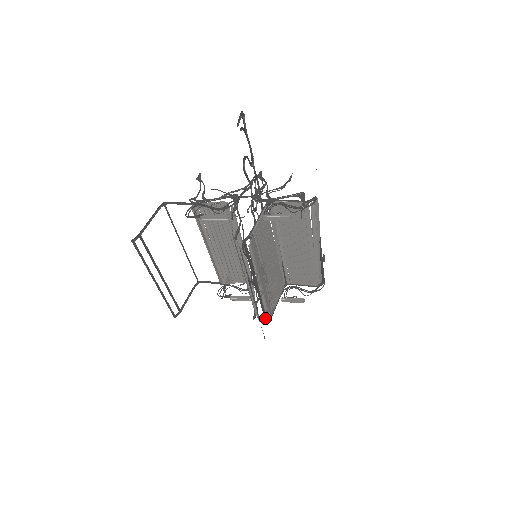
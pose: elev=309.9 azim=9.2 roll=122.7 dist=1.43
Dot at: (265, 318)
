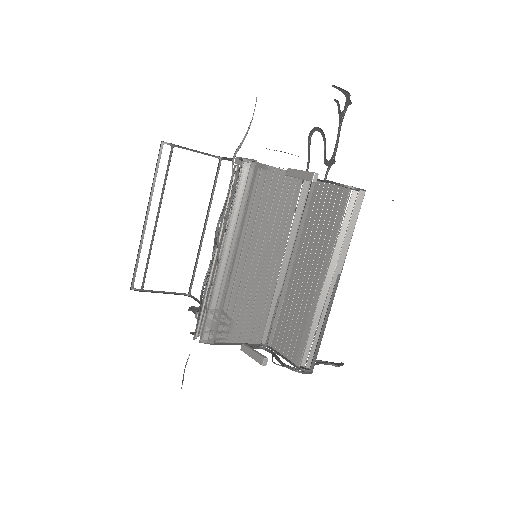
Dot at: (202, 331)
